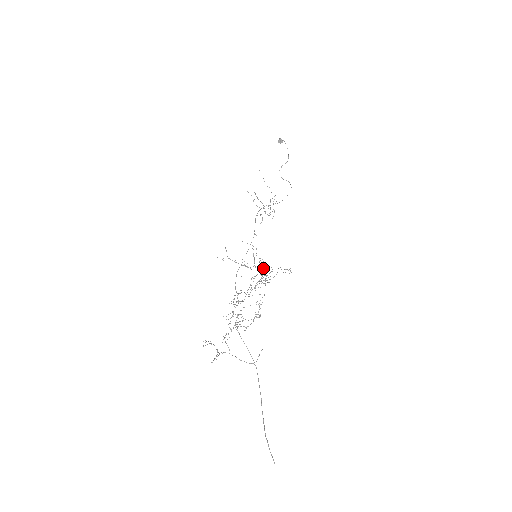
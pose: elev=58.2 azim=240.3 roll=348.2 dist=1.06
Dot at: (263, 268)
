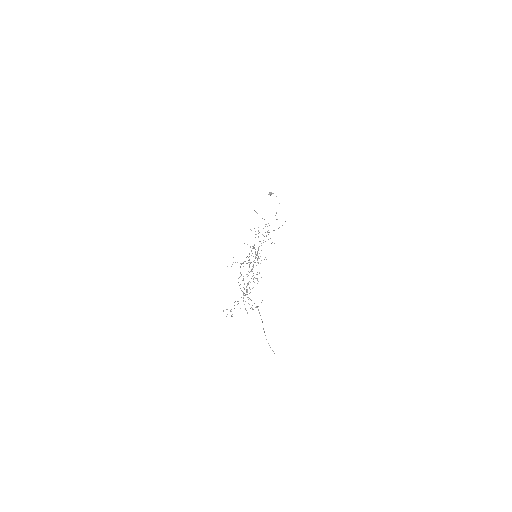
Dot at: occluded
